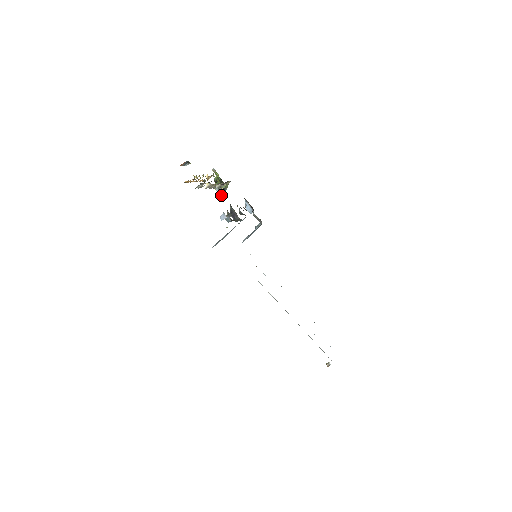
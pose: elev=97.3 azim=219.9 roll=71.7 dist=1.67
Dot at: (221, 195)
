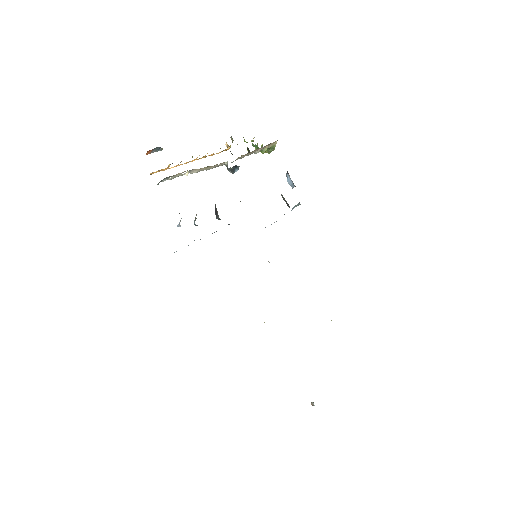
Dot at: (232, 173)
